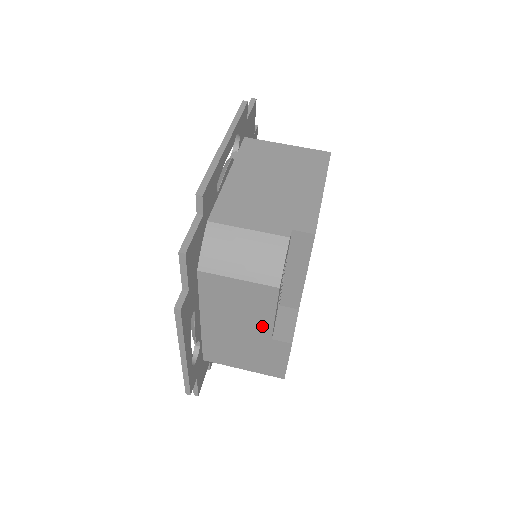
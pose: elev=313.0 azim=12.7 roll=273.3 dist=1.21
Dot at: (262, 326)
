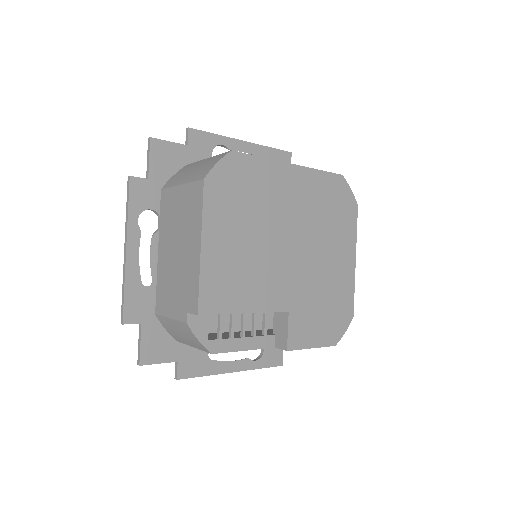
Dot at: occluded
